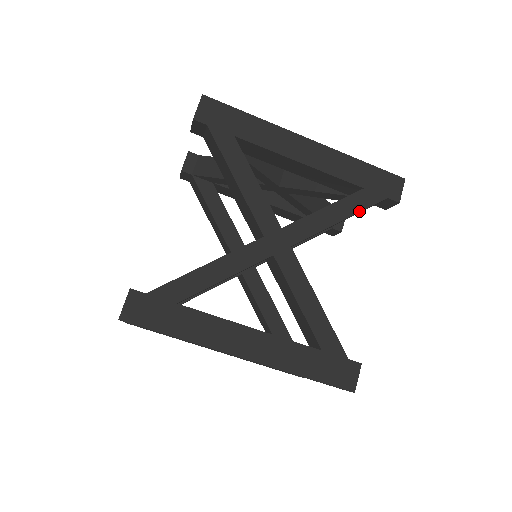
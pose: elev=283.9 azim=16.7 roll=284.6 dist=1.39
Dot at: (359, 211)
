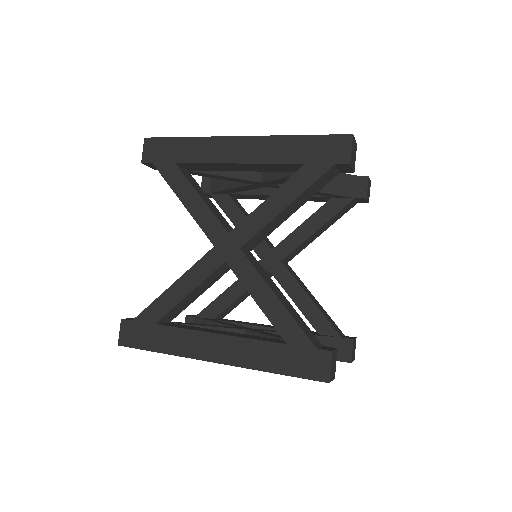
Dot at: (304, 190)
